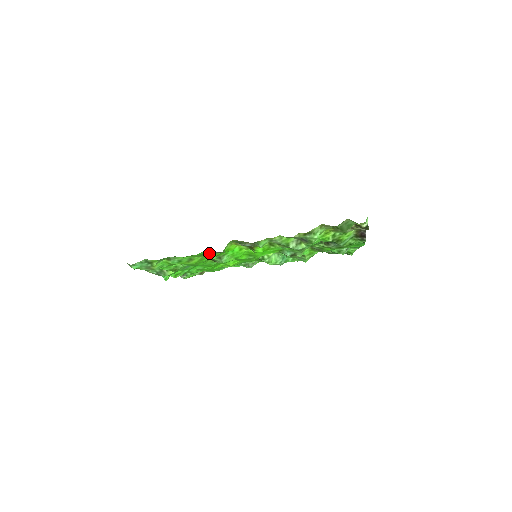
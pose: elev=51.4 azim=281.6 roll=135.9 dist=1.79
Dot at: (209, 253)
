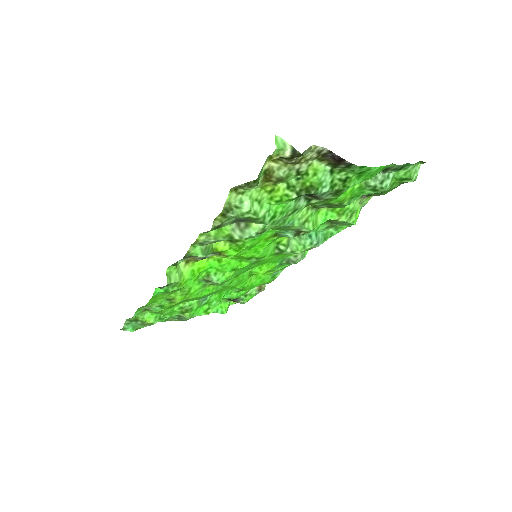
Dot at: (168, 288)
